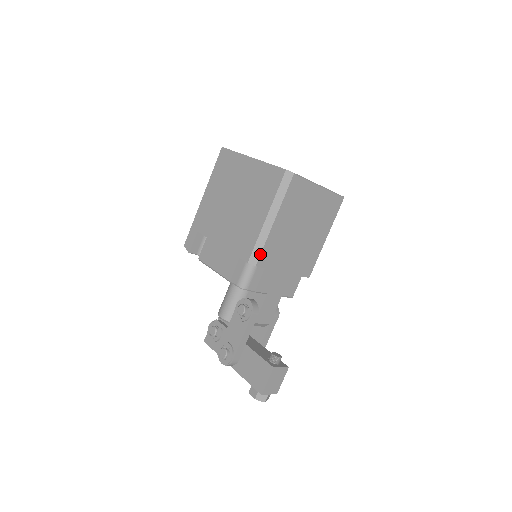
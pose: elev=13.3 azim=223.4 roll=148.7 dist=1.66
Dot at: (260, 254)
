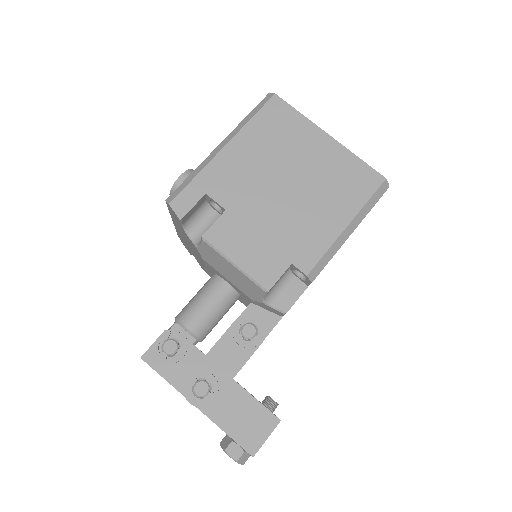
Dot at: (322, 269)
